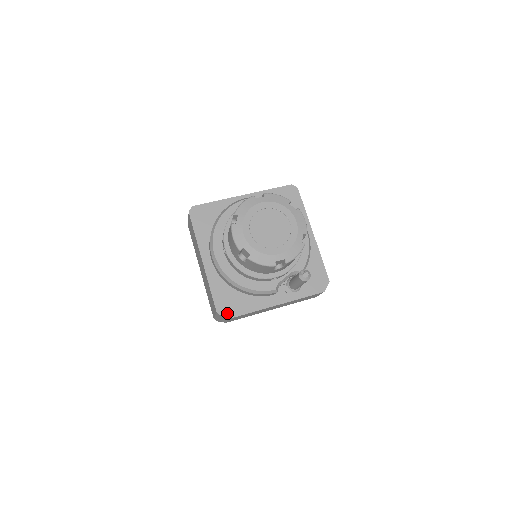
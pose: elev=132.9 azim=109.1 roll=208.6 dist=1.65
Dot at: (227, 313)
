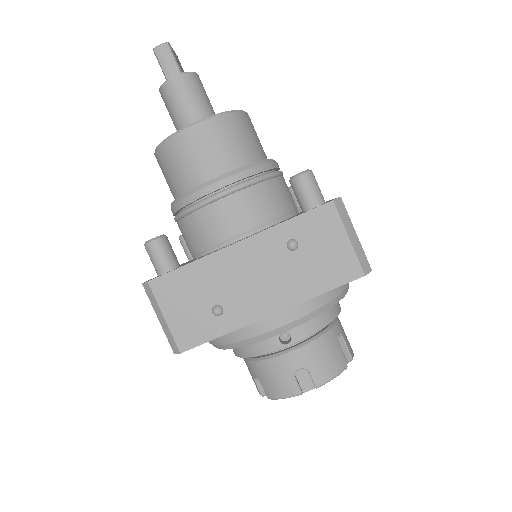
Dot at: occluded
